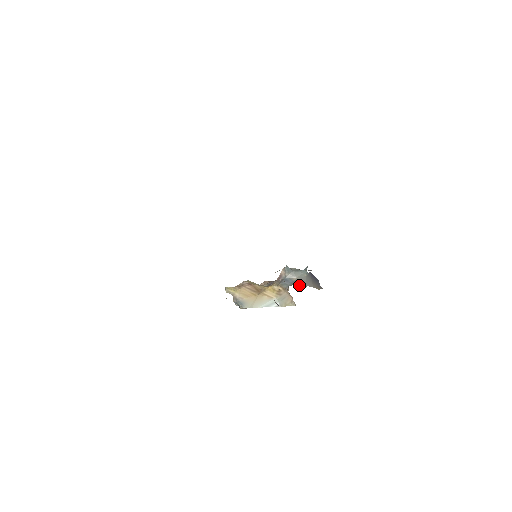
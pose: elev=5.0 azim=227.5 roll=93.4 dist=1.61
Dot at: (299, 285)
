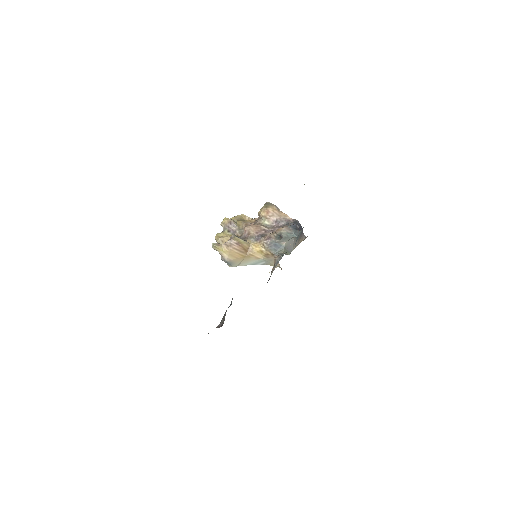
Dot at: (287, 251)
